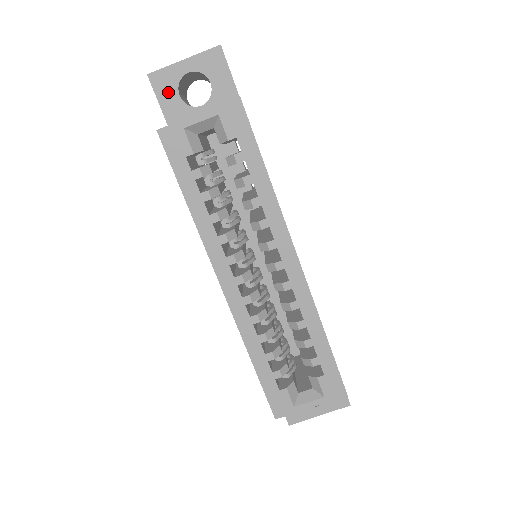
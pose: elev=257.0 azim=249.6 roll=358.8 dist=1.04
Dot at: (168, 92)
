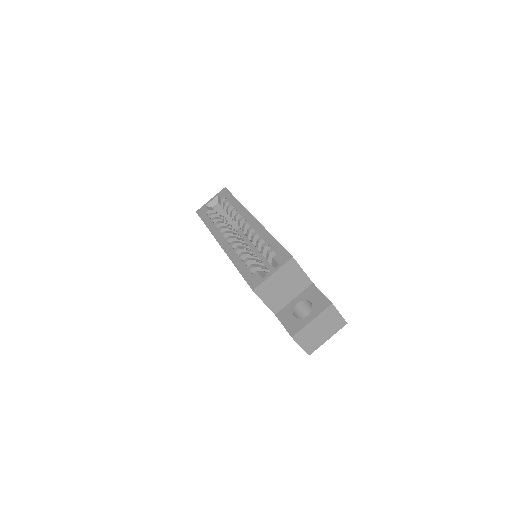
Dot at: occluded
